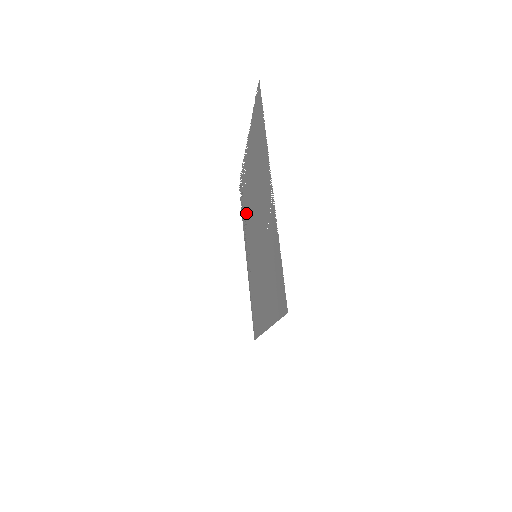
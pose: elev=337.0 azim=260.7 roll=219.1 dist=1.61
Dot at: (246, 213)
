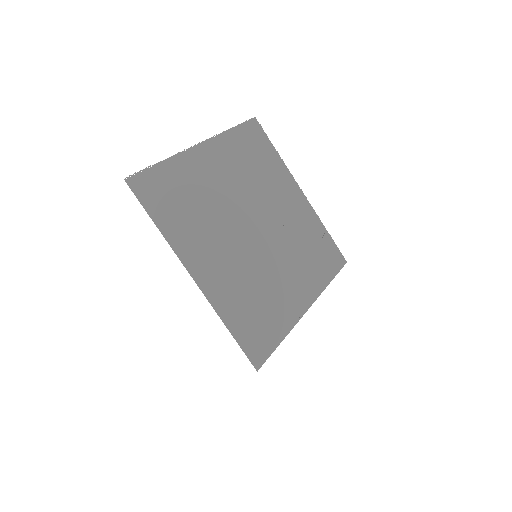
Dot at: (305, 257)
